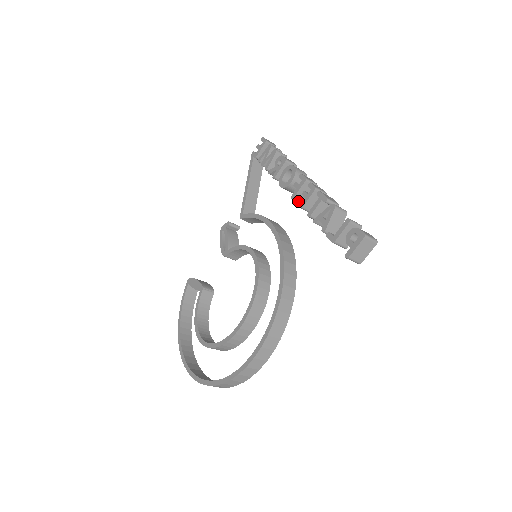
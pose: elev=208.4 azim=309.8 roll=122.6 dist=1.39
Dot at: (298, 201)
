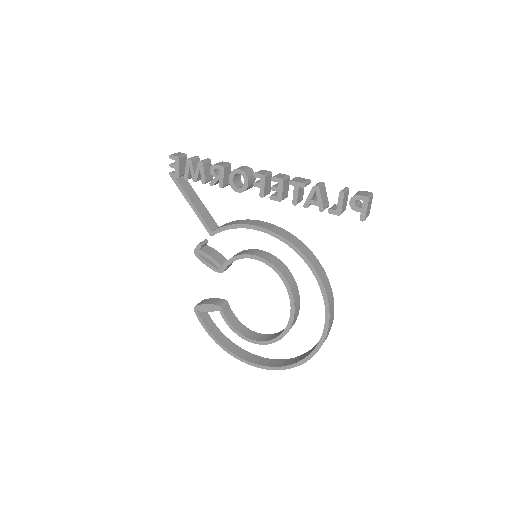
Dot at: (272, 197)
